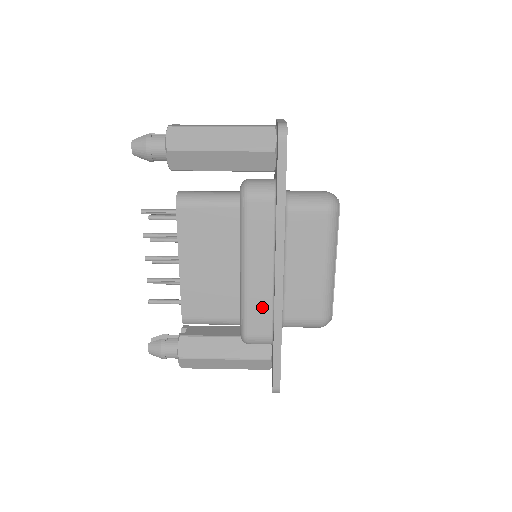
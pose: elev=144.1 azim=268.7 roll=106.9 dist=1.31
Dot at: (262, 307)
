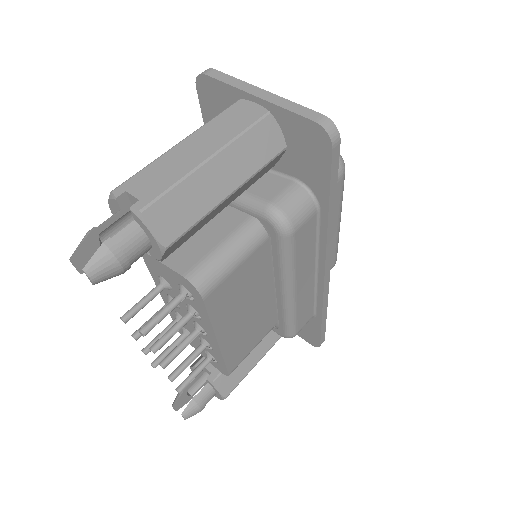
Dot at: (307, 304)
